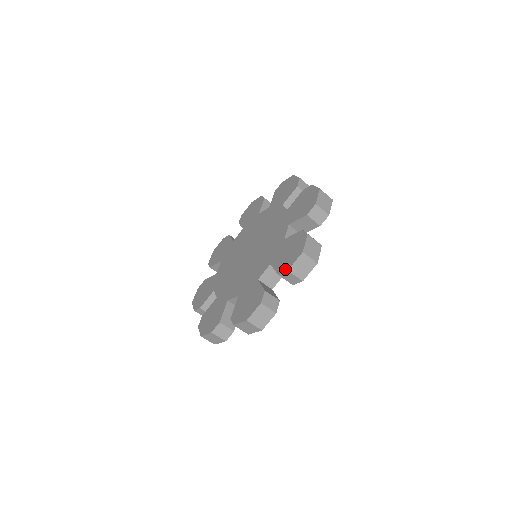
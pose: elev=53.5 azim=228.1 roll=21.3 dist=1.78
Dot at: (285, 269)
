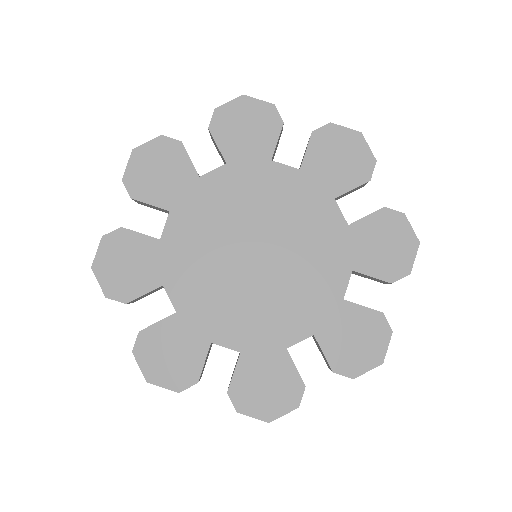
Dot at: (403, 273)
